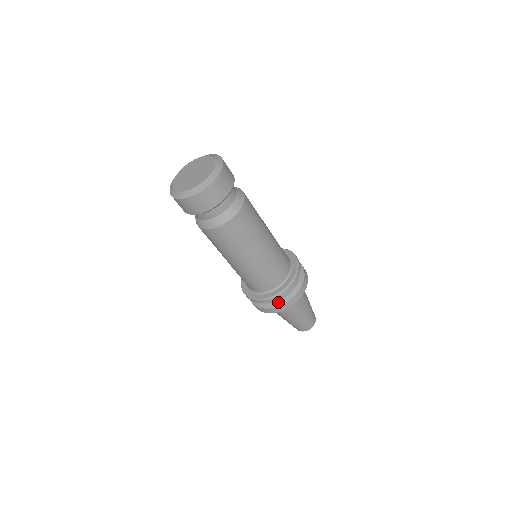
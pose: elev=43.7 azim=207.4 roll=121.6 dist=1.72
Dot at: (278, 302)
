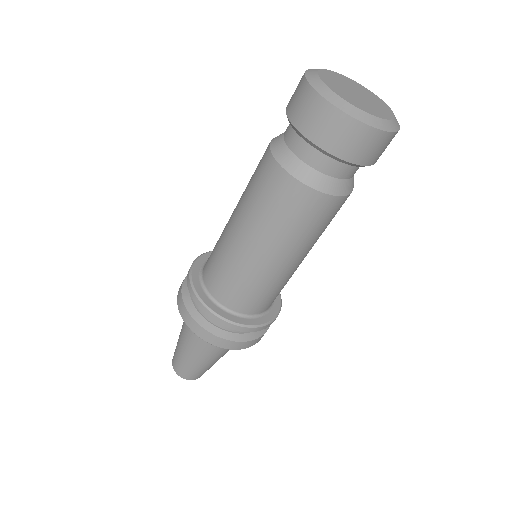
Dot at: occluded
